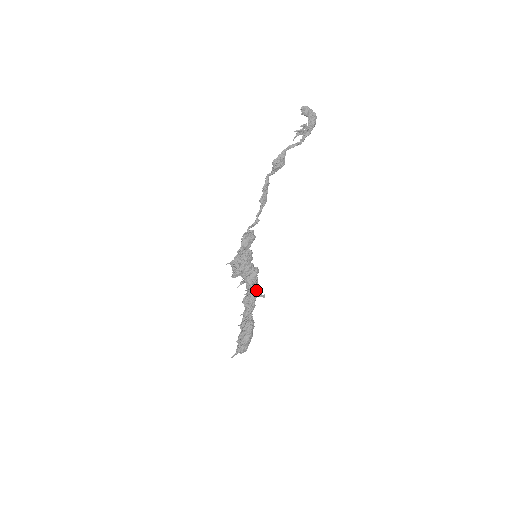
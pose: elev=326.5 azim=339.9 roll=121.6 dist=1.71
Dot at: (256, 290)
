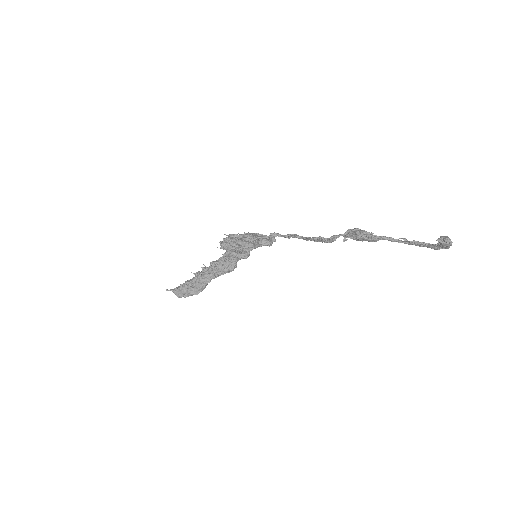
Dot at: (231, 270)
